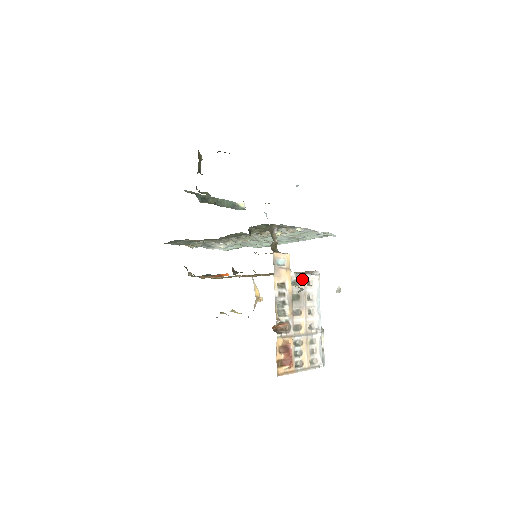
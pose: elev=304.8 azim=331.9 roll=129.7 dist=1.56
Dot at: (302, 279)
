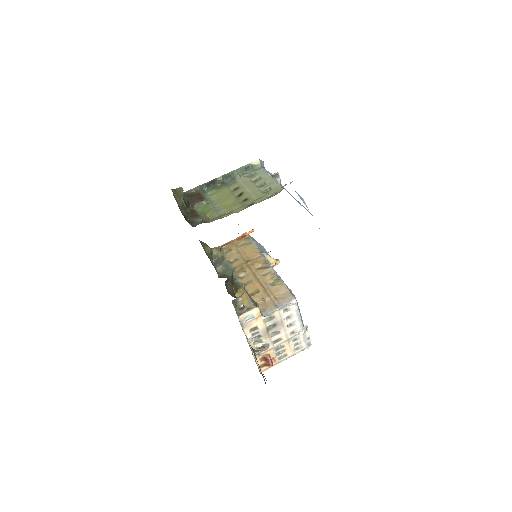
Dot at: (277, 313)
